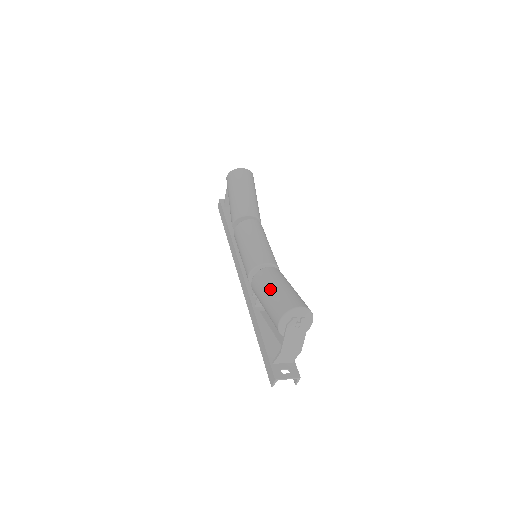
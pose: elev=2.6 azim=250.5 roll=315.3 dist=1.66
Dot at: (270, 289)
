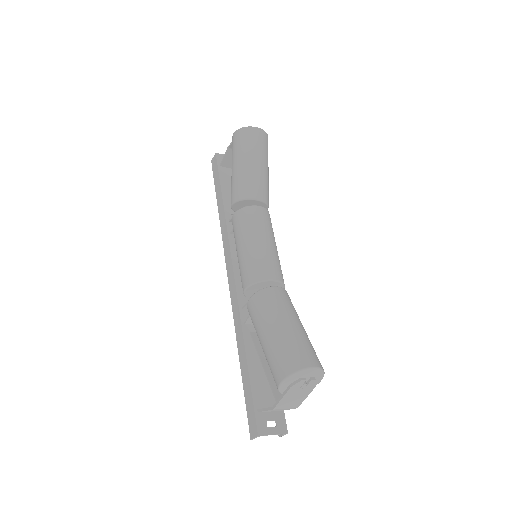
Dot at: (275, 326)
